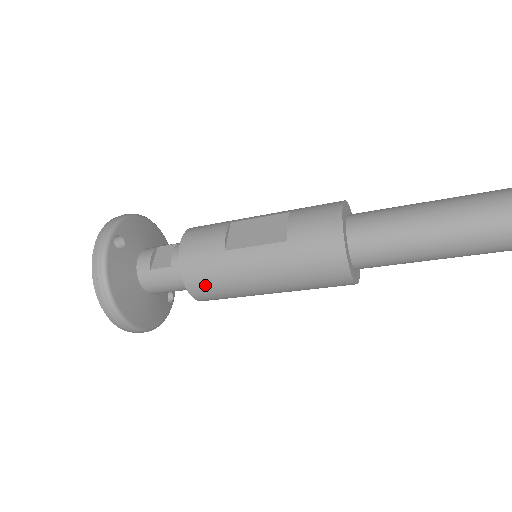
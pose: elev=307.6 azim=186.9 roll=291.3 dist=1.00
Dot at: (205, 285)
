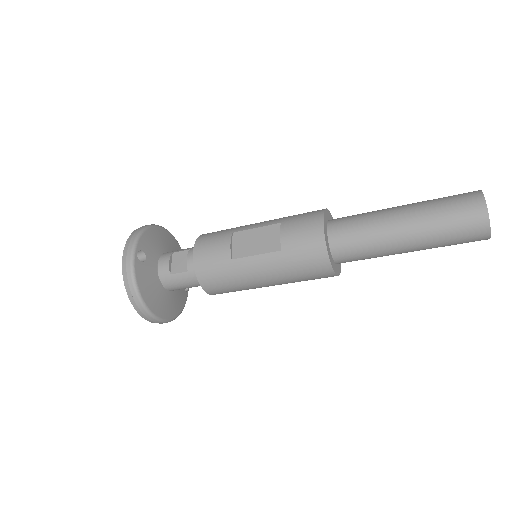
Dot at: (218, 286)
